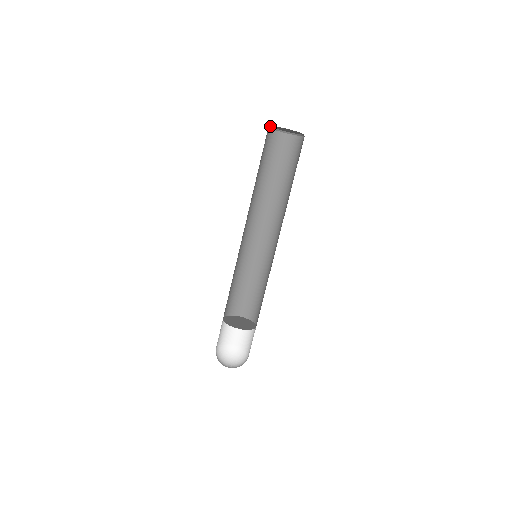
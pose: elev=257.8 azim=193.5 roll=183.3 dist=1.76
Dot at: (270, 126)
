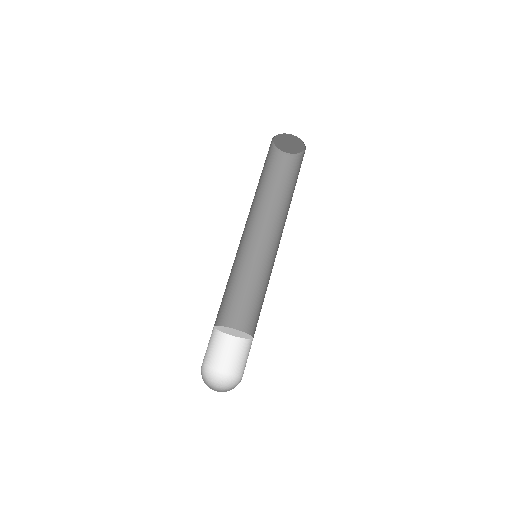
Dot at: (275, 136)
